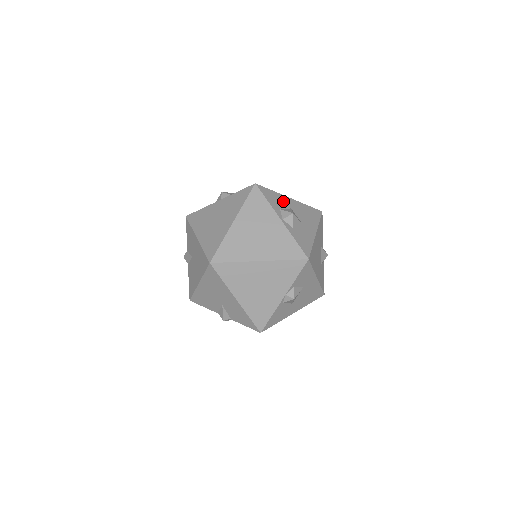
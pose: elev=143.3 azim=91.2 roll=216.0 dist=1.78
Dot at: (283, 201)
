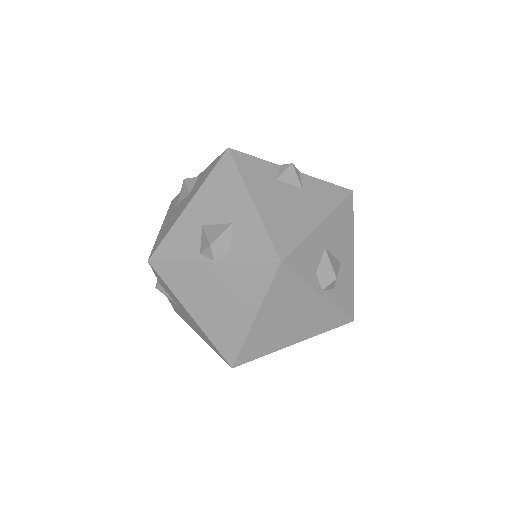
Dot at: (315, 247)
